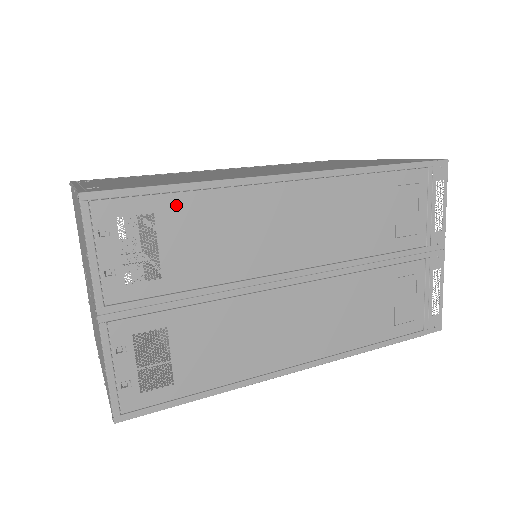
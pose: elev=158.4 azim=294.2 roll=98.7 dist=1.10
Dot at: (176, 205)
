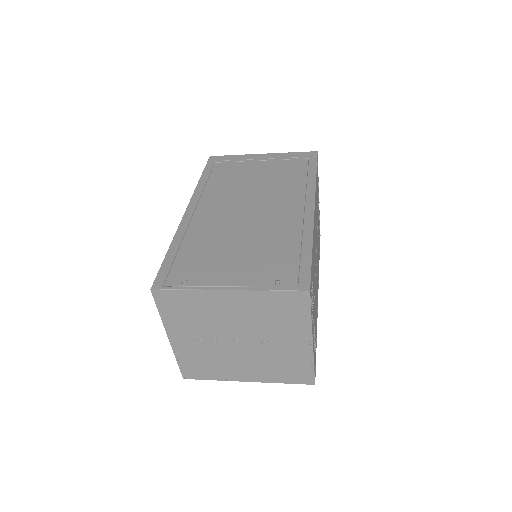
Dot at: (312, 263)
